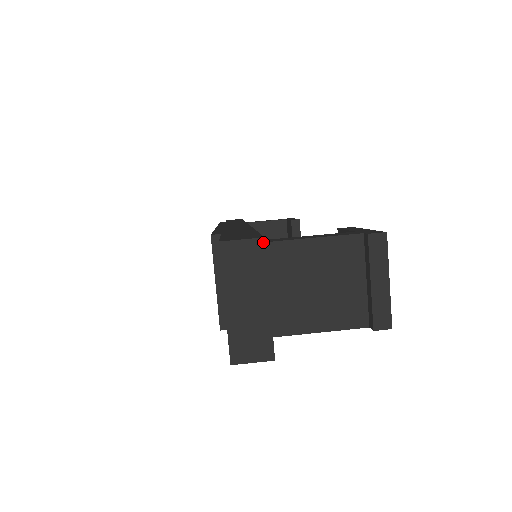
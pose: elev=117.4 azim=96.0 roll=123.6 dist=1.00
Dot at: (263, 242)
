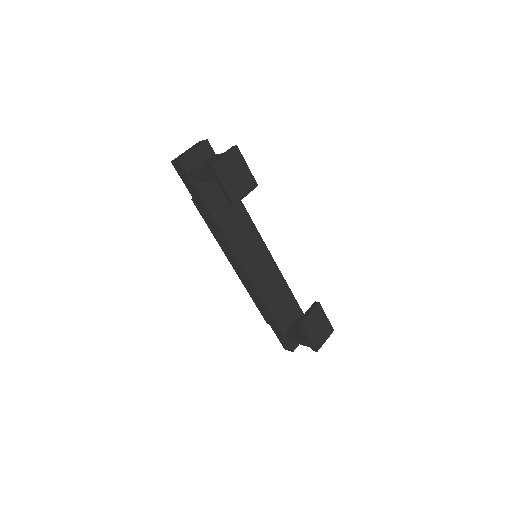
Dot at: (206, 140)
